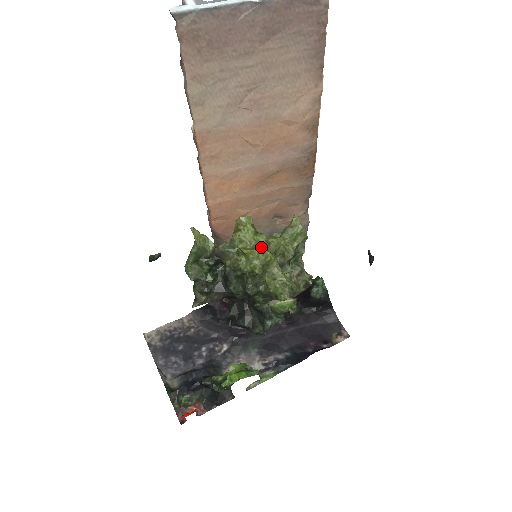
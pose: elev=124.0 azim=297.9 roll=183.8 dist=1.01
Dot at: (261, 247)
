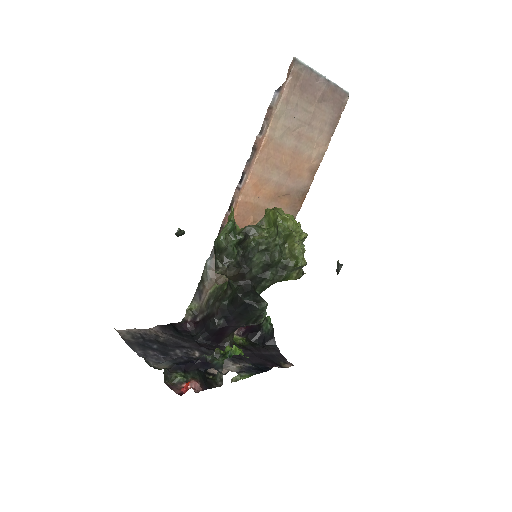
Dot at: (295, 220)
